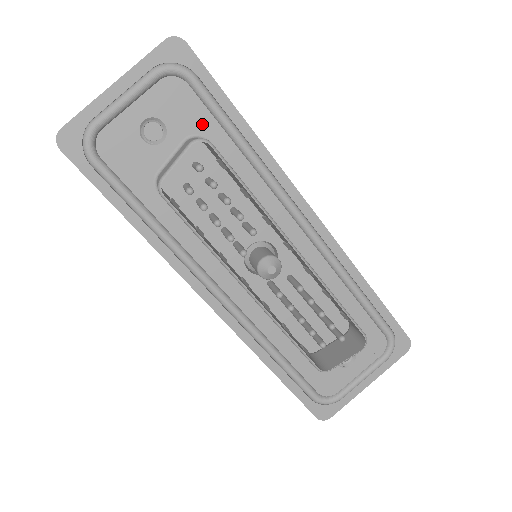
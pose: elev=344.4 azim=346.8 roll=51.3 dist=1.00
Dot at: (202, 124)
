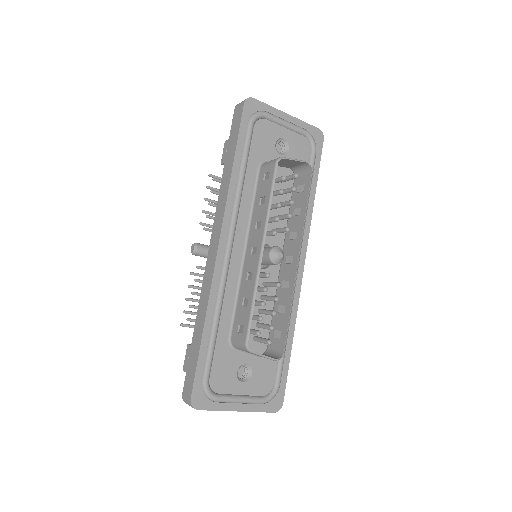
Dot at: occluded
